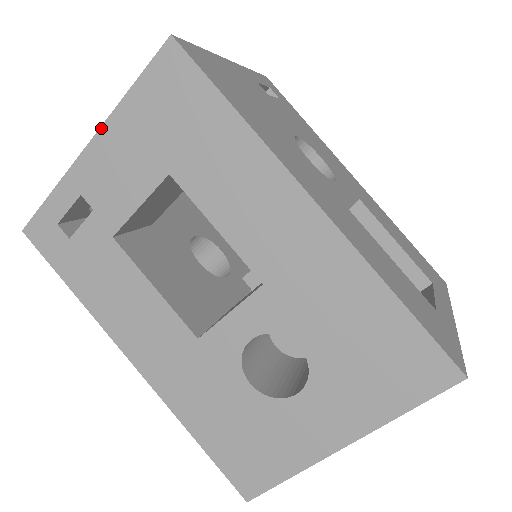
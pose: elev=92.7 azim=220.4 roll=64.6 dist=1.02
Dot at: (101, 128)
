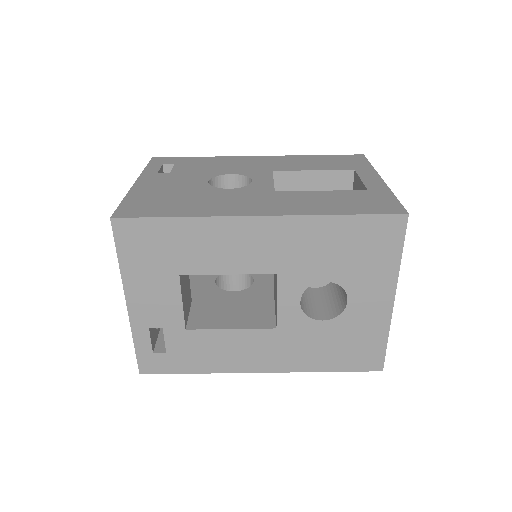
Dot at: (124, 290)
